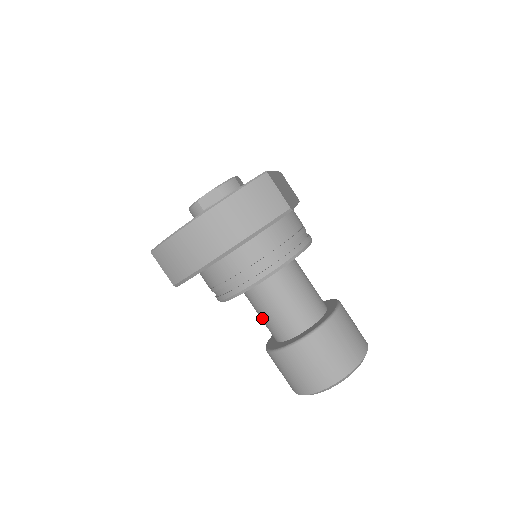
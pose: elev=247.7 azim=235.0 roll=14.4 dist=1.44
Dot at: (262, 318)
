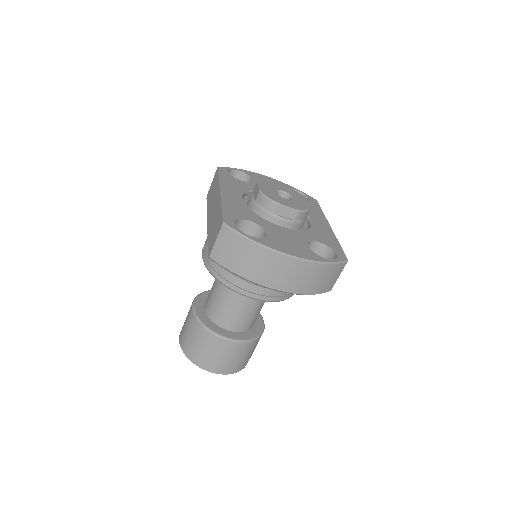
Dot at: (217, 298)
